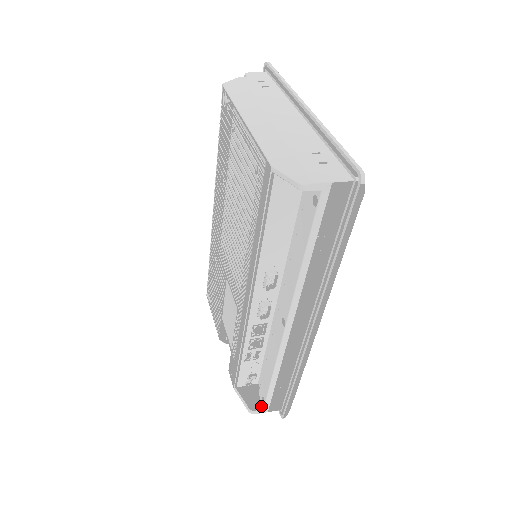
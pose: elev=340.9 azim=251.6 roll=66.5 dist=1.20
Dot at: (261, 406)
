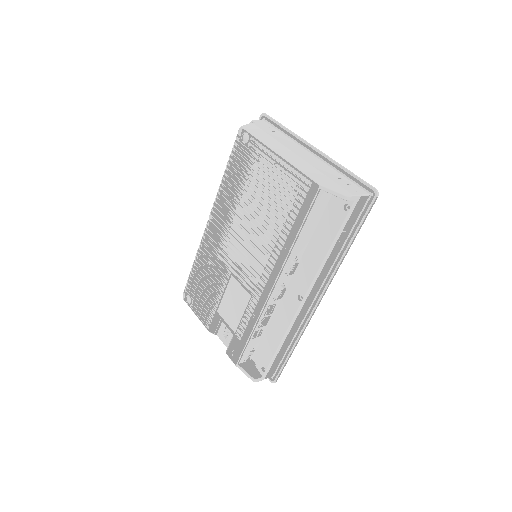
Dot at: (260, 375)
